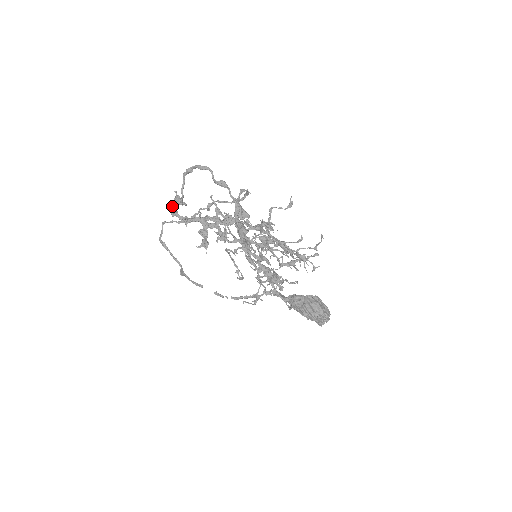
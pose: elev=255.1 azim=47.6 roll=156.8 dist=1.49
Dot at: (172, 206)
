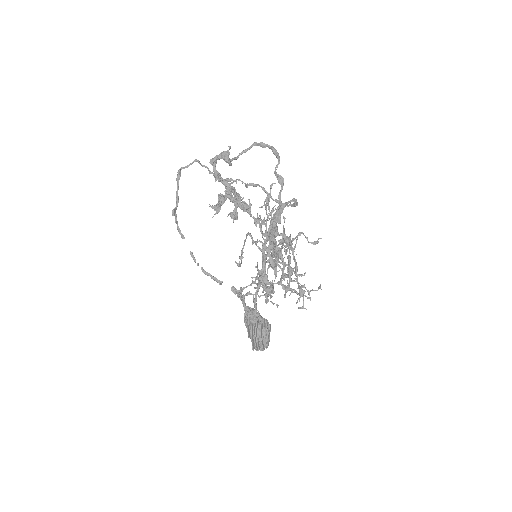
Dot at: (217, 155)
